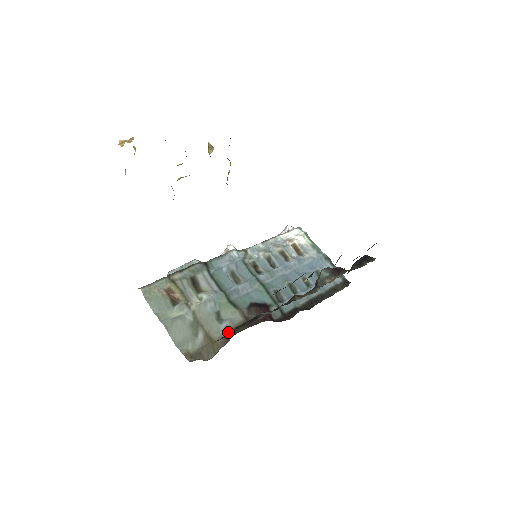
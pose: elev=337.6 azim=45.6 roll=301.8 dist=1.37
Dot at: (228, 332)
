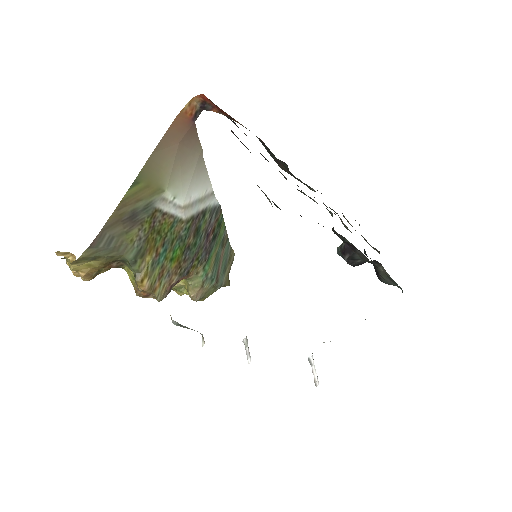
Dot at: occluded
